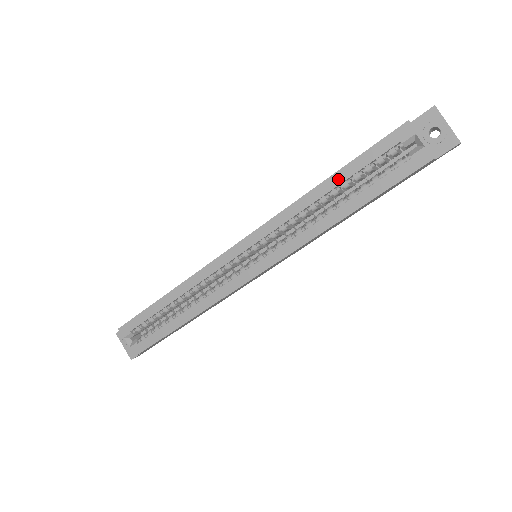
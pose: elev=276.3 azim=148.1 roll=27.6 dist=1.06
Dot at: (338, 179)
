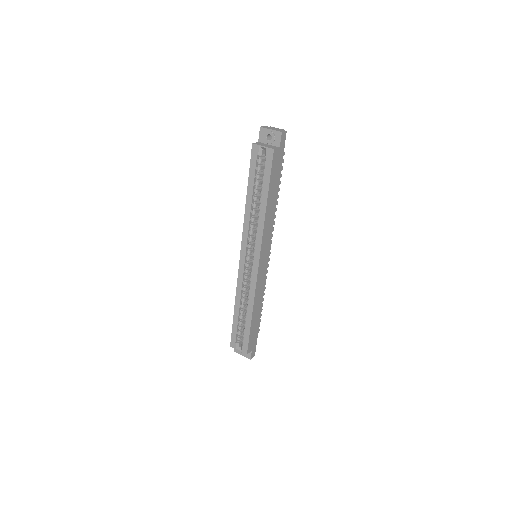
Dot at: (250, 191)
